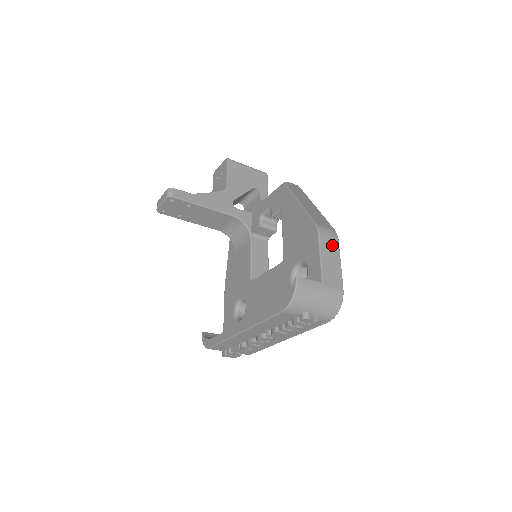
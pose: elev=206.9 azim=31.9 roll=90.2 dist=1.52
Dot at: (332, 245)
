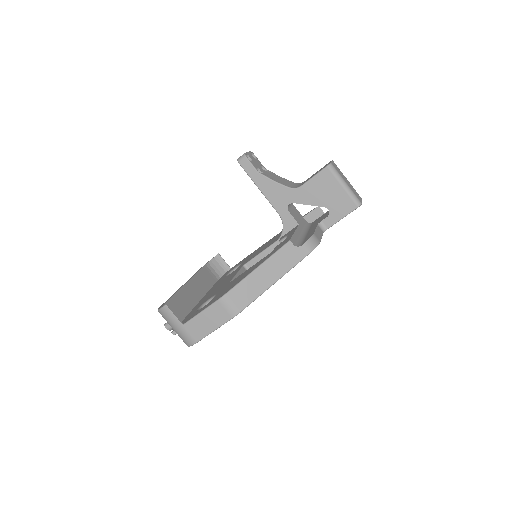
Dot at: (221, 316)
